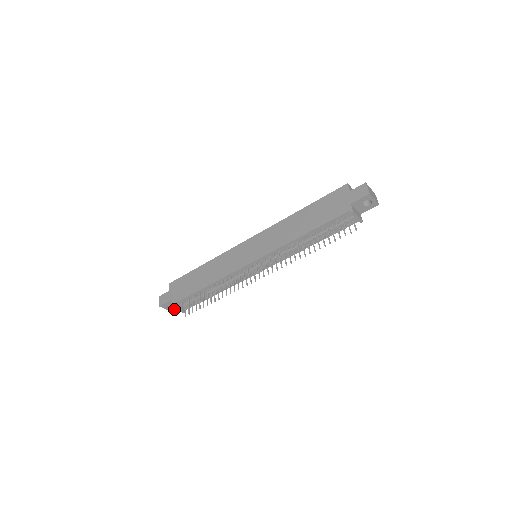
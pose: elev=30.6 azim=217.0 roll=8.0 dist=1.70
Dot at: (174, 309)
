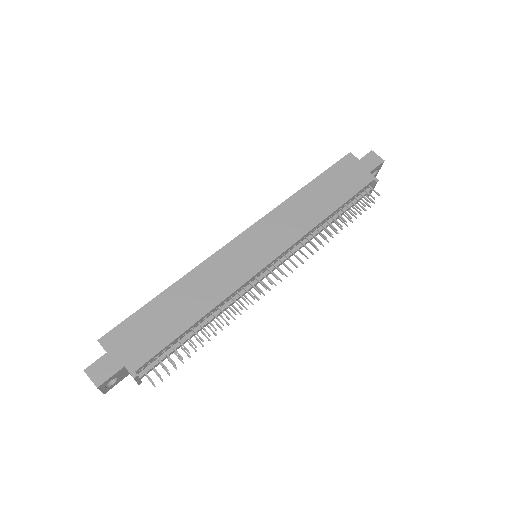
Dot at: (111, 386)
